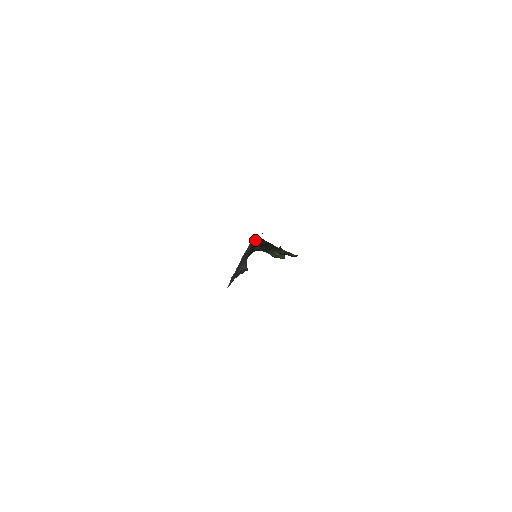
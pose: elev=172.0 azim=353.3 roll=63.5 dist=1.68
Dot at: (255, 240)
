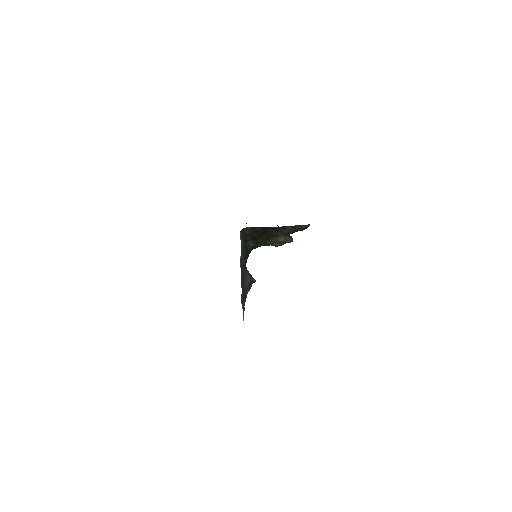
Dot at: (244, 234)
